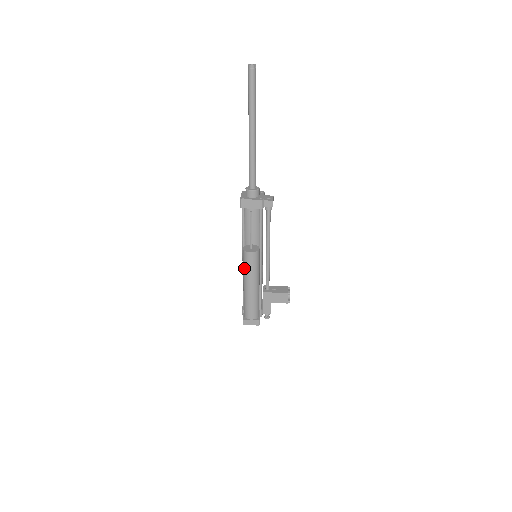
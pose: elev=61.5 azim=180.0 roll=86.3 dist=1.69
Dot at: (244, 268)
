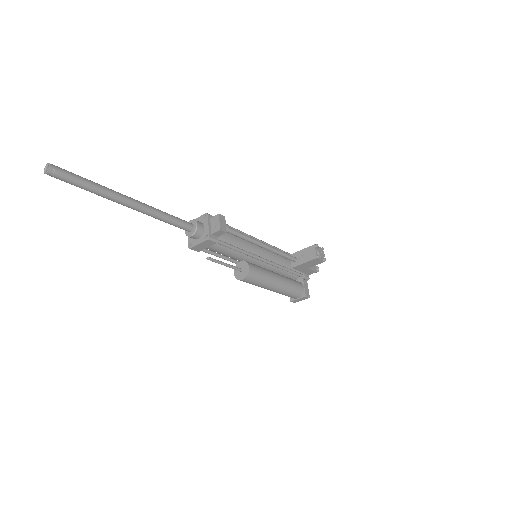
Dot at: occluded
